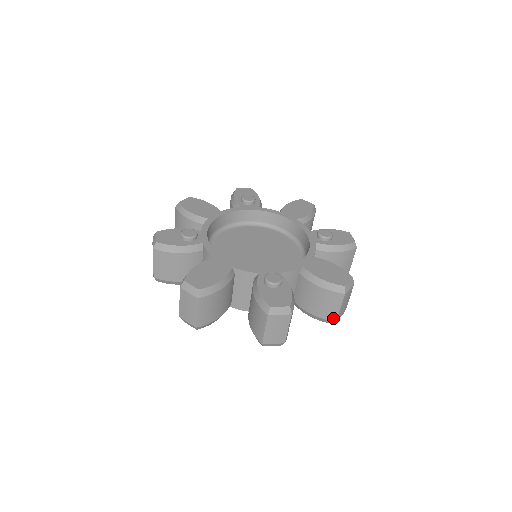
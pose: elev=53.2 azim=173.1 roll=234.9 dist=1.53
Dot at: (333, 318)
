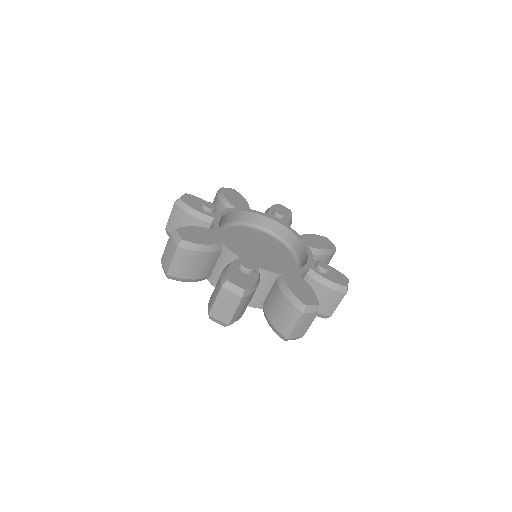
Dot at: (285, 333)
